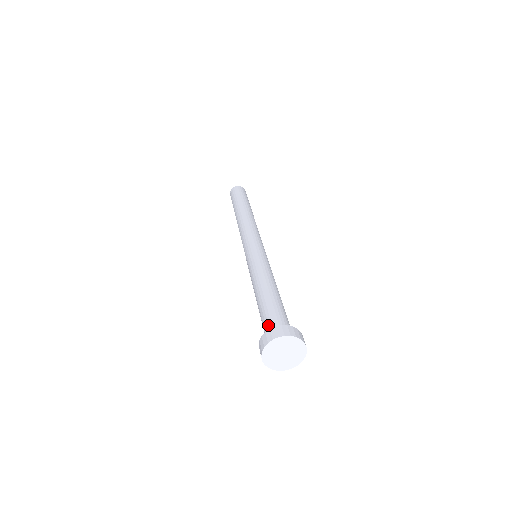
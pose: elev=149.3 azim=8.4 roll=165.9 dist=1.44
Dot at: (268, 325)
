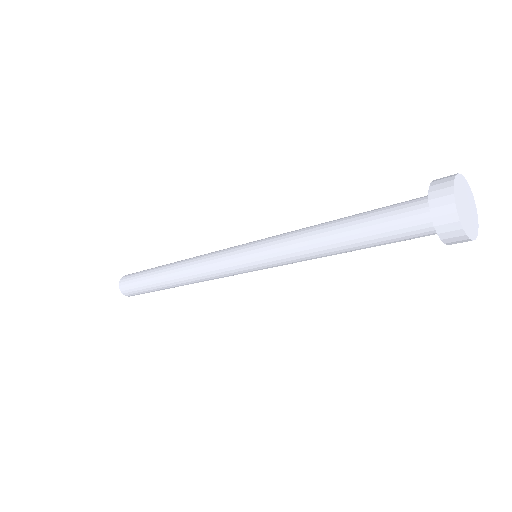
Dot at: (414, 199)
